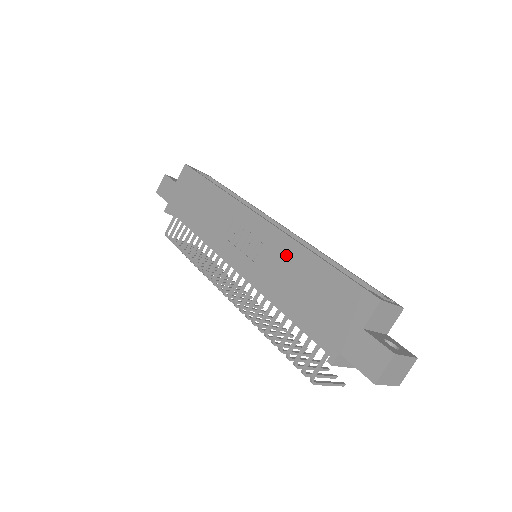
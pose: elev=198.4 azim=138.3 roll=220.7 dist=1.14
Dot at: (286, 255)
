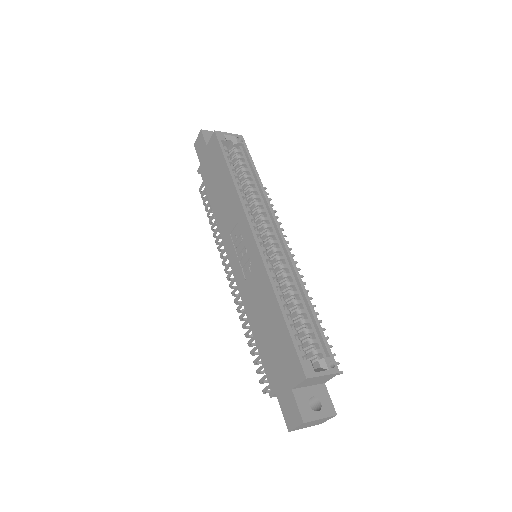
Dot at: (262, 288)
